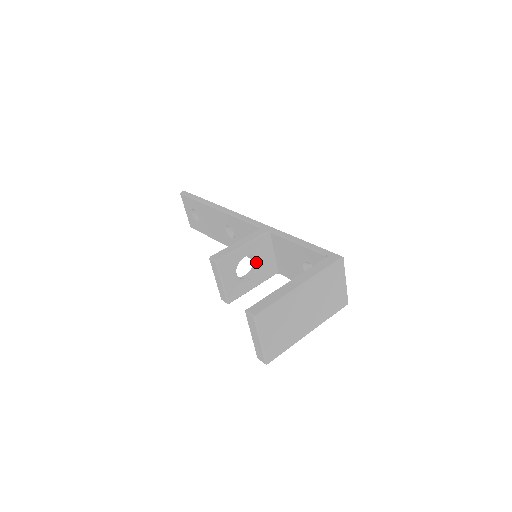
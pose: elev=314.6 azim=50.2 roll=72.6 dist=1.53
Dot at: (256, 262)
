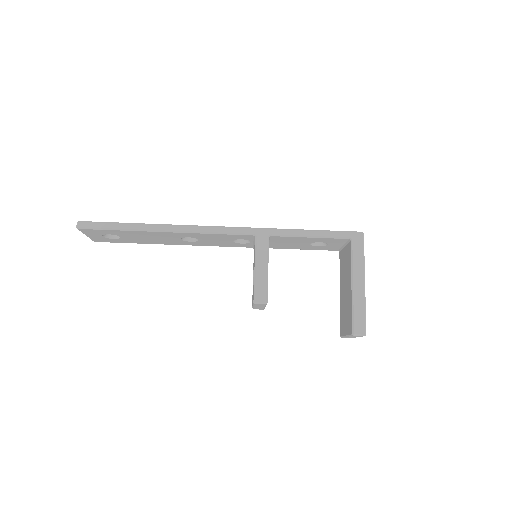
Dot at: occluded
